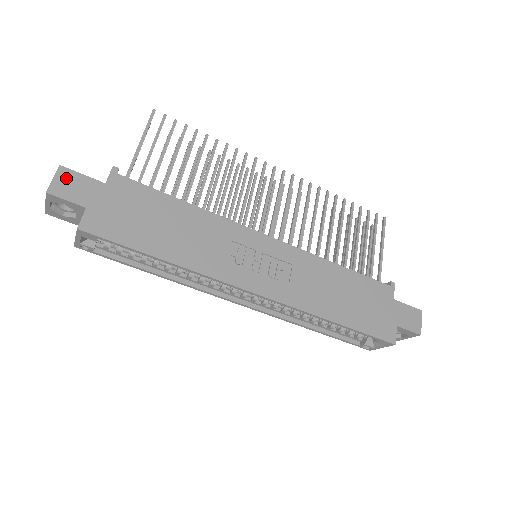
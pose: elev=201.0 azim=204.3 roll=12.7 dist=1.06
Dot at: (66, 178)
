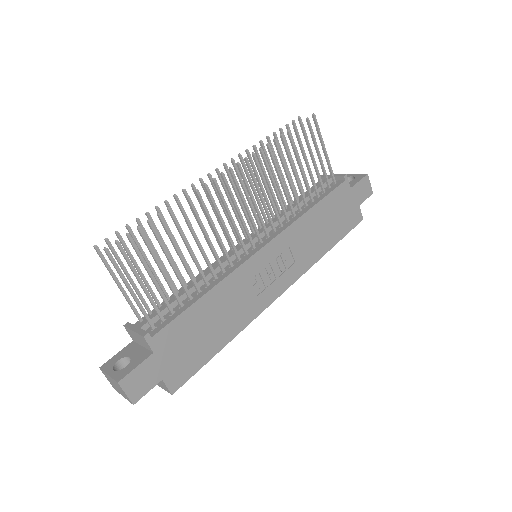
Dot at: (131, 383)
